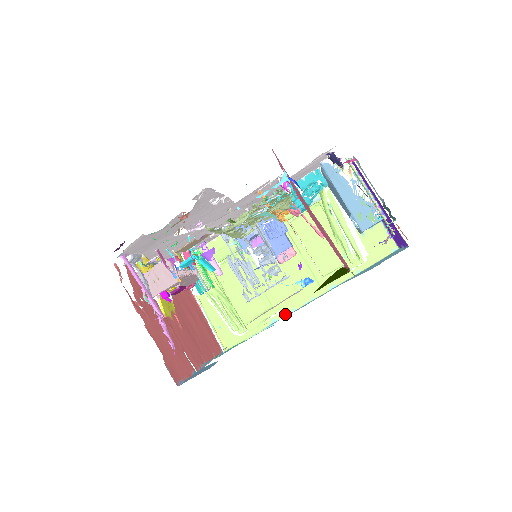
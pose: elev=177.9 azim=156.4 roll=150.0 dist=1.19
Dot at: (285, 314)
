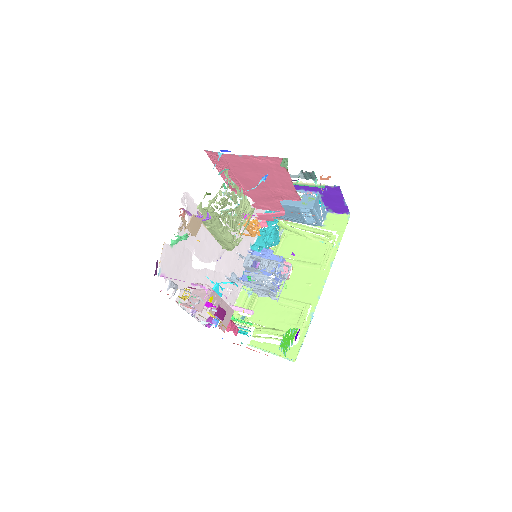
Dot at: (316, 304)
